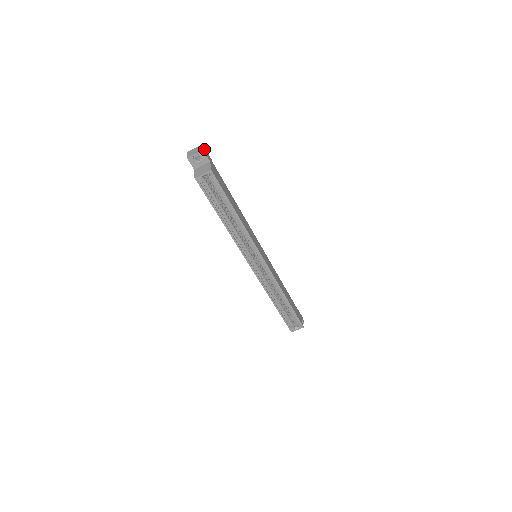
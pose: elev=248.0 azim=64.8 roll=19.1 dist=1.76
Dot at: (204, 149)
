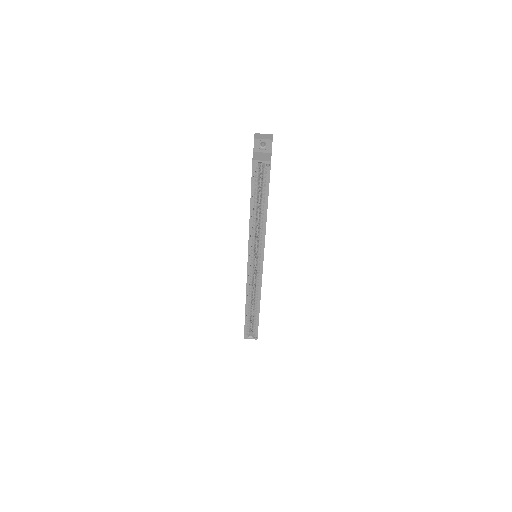
Dot at: occluded
